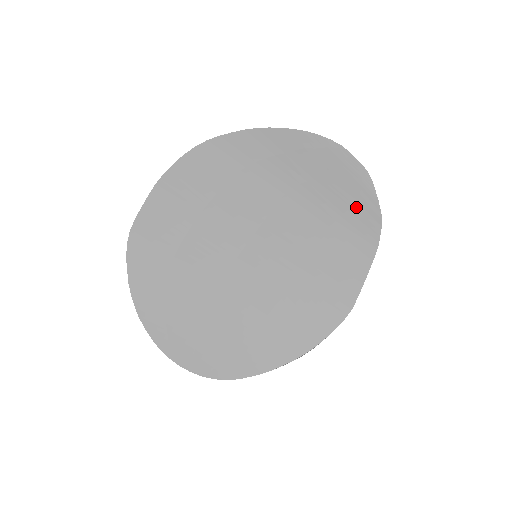
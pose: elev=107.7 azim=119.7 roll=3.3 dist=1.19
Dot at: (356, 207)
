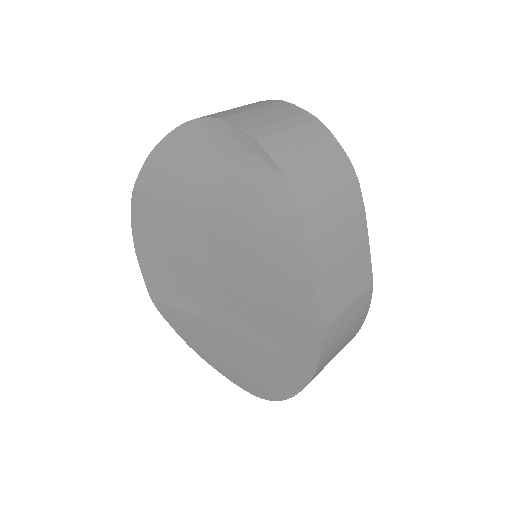
Dot at: (267, 202)
